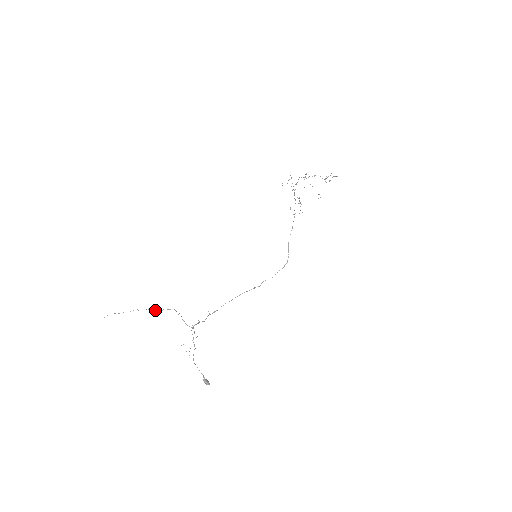
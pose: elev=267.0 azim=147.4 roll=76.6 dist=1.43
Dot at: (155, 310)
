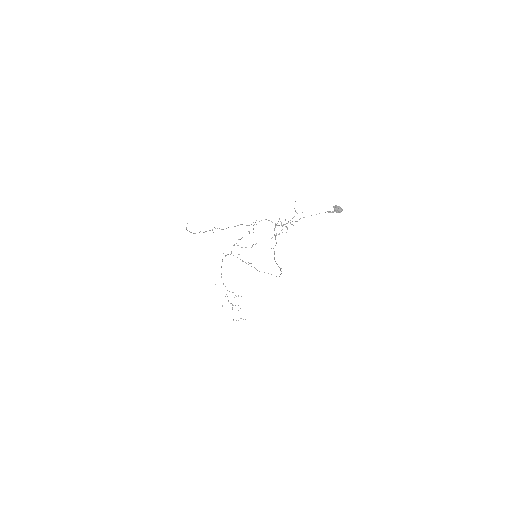
Dot at: occluded
